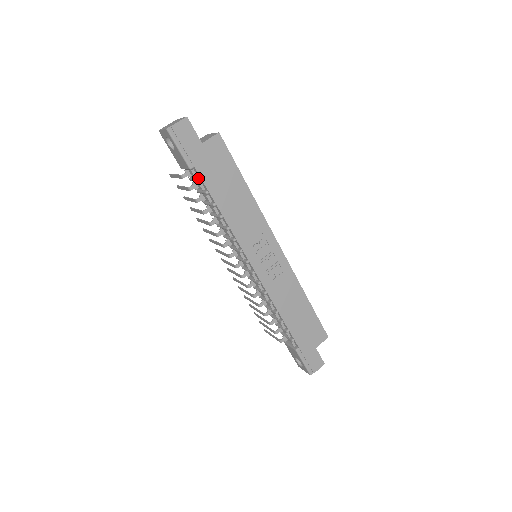
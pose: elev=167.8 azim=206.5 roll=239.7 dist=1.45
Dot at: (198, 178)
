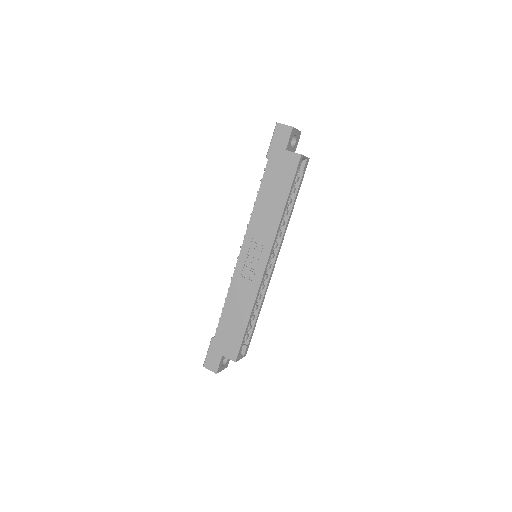
Dot at: (266, 167)
